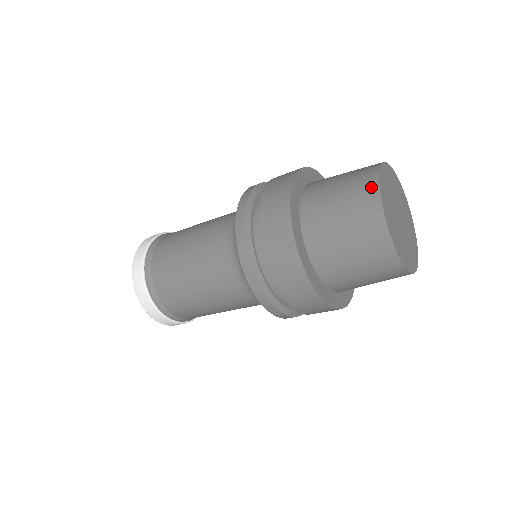
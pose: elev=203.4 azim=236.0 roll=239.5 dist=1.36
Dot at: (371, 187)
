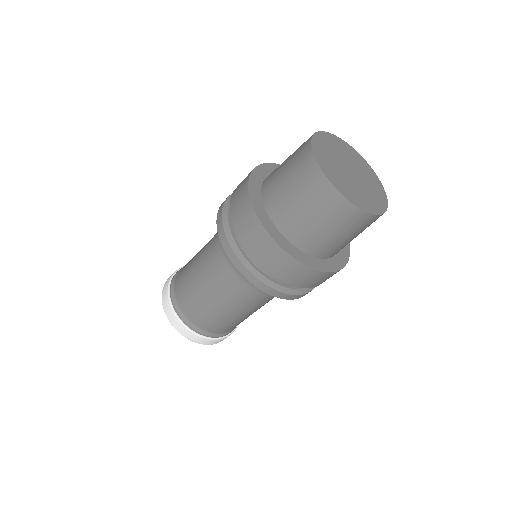
Dot at: (324, 186)
